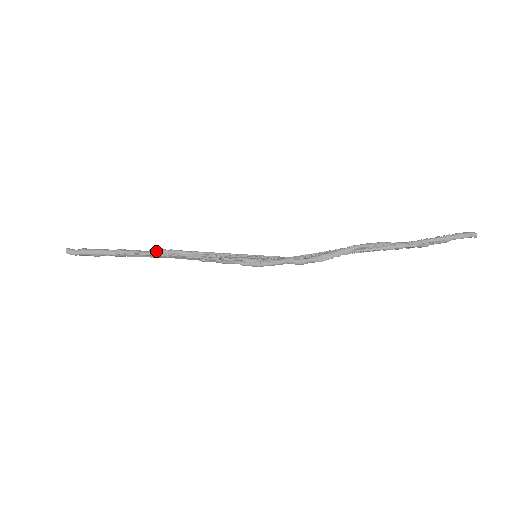
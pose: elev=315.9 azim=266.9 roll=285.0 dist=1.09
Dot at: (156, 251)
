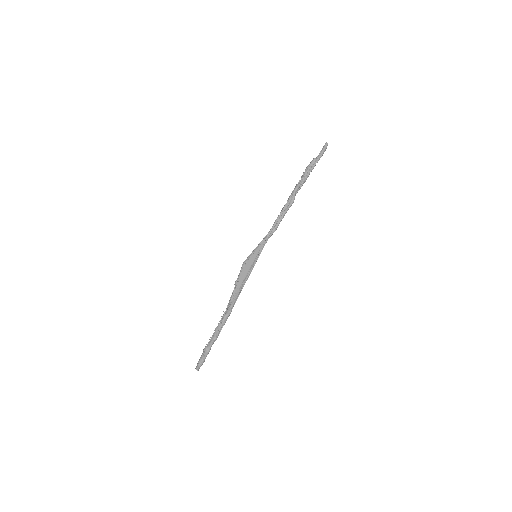
Dot at: occluded
